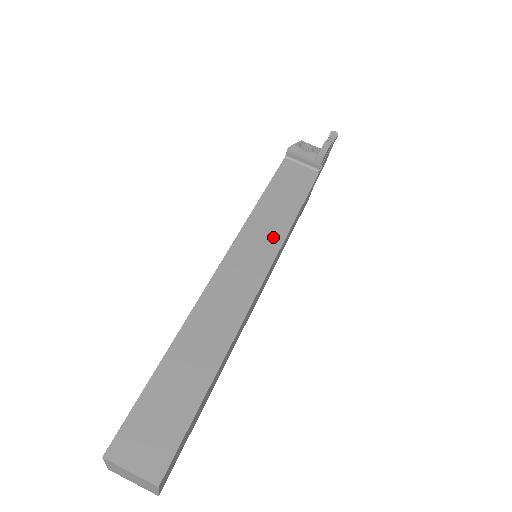
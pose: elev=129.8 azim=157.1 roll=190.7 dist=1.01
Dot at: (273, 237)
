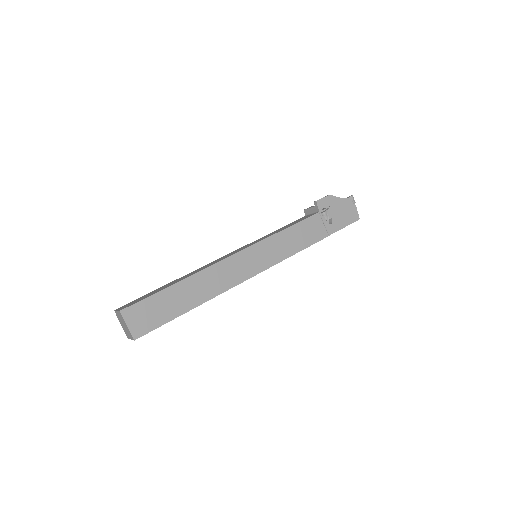
Dot at: occluded
